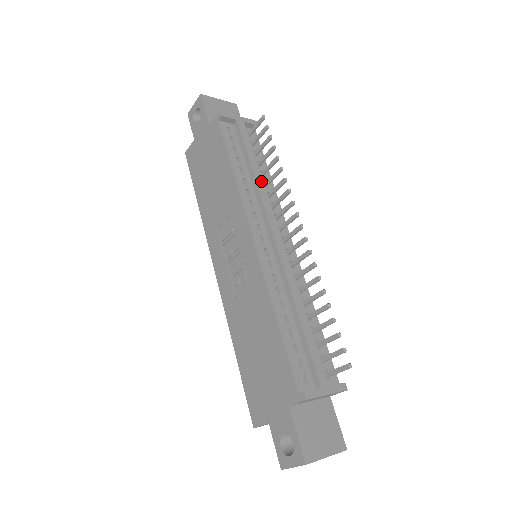
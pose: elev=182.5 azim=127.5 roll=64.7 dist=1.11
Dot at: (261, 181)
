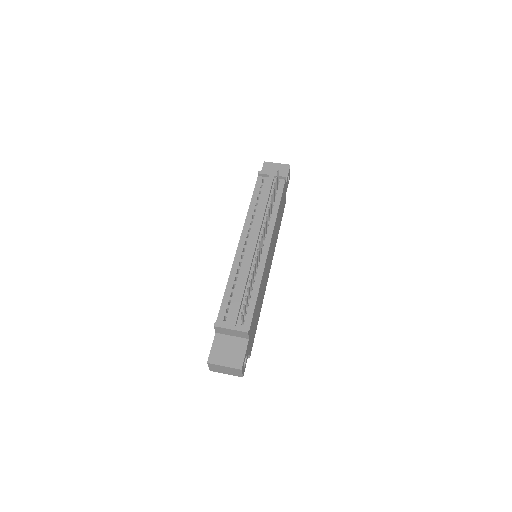
Dot at: (264, 210)
